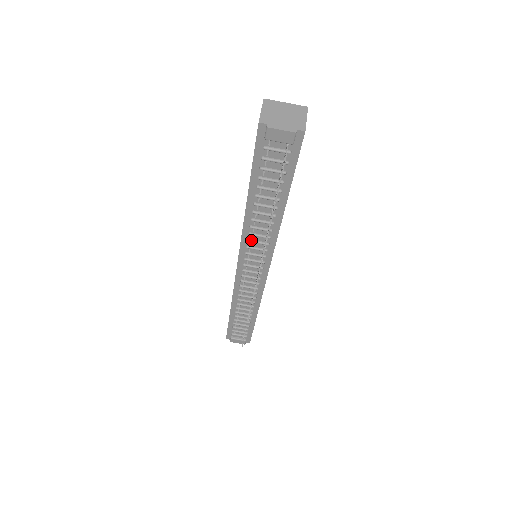
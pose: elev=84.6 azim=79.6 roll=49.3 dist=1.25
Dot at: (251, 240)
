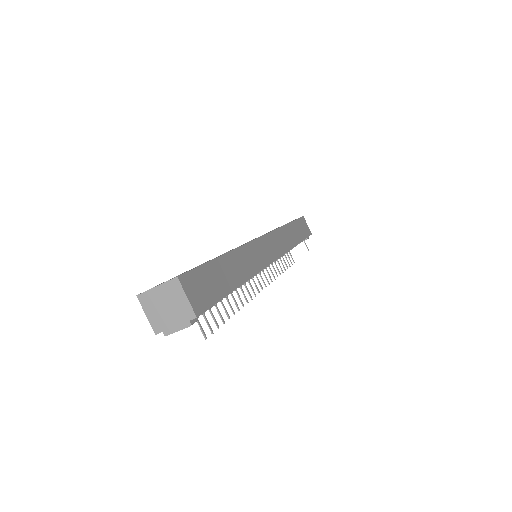
Dot at: occluded
